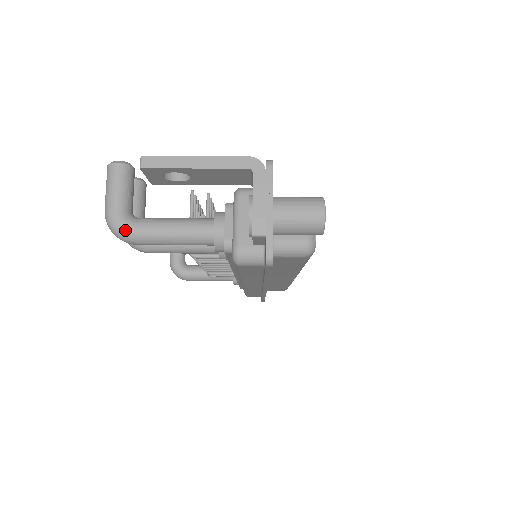
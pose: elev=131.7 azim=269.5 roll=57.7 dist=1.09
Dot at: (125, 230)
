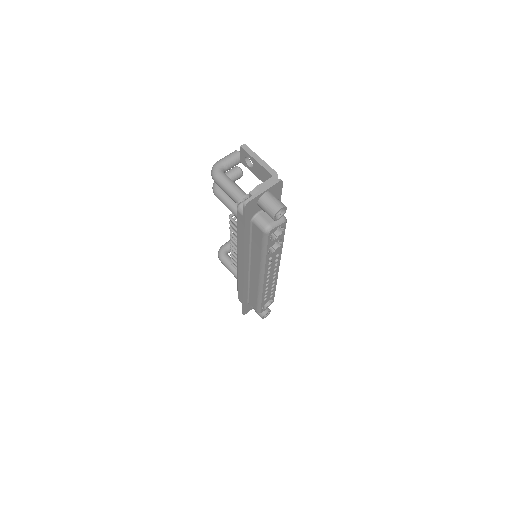
Dot at: (216, 171)
